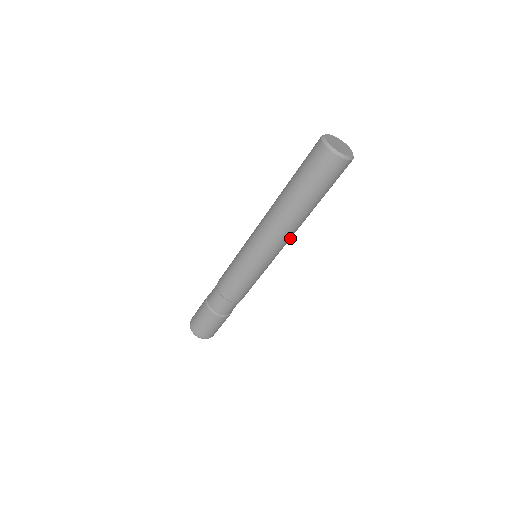
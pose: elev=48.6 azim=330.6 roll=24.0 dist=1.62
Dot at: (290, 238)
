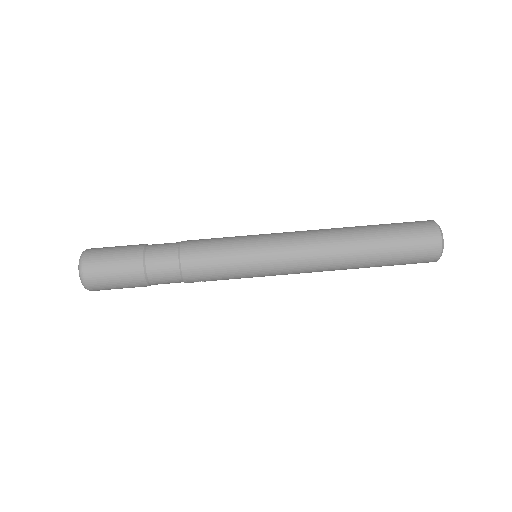
Dot at: (312, 251)
